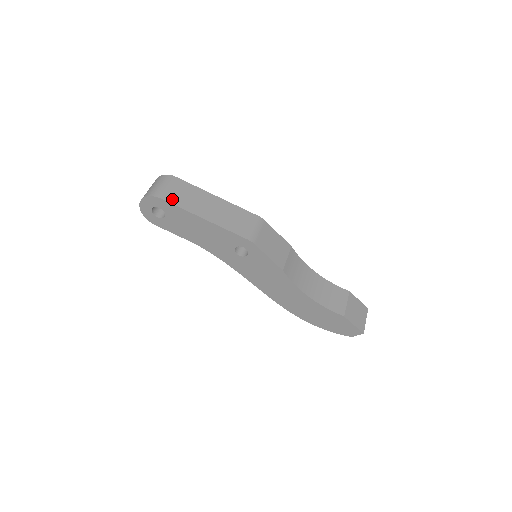
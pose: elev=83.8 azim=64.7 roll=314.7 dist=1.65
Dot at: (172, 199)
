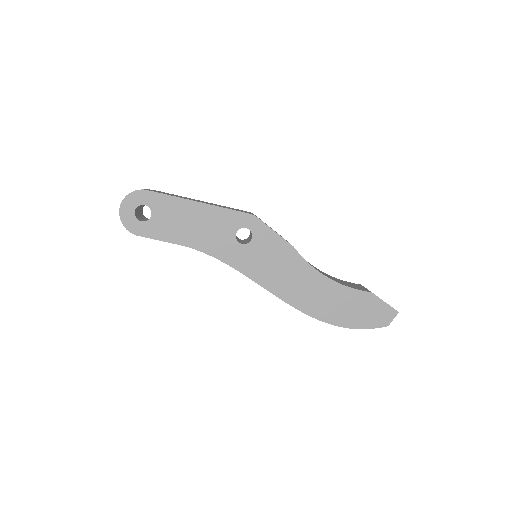
Dot at: (158, 192)
